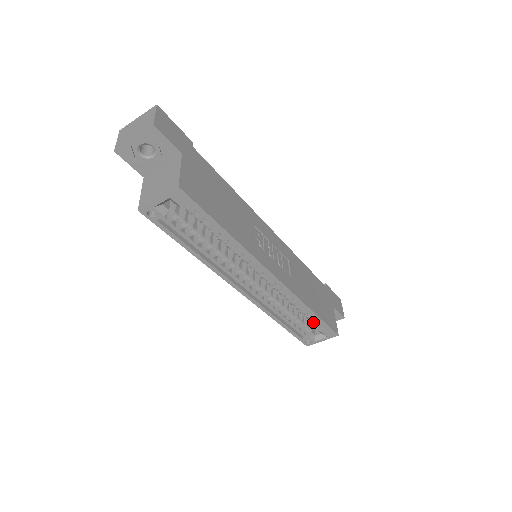
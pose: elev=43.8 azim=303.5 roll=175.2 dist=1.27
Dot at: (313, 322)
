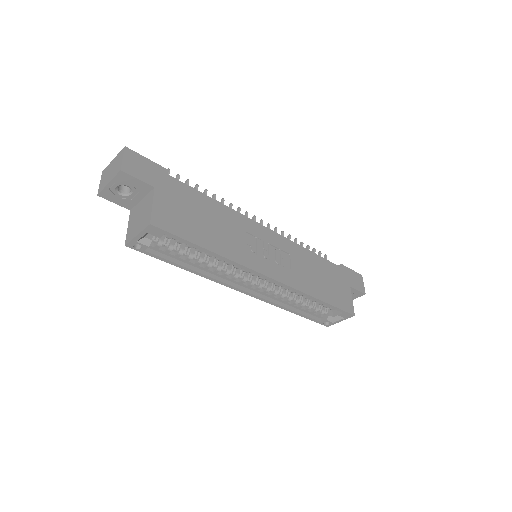
Dot at: (326, 307)
